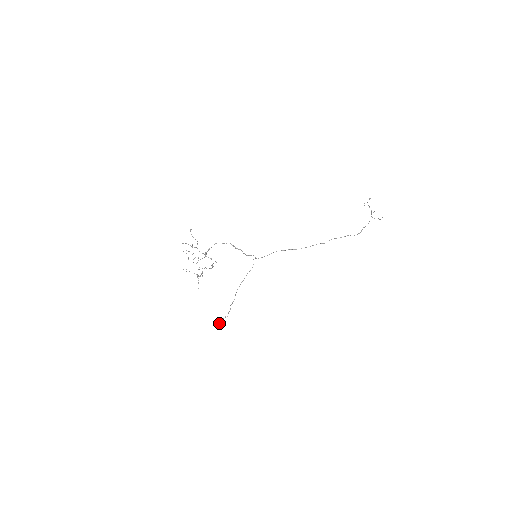
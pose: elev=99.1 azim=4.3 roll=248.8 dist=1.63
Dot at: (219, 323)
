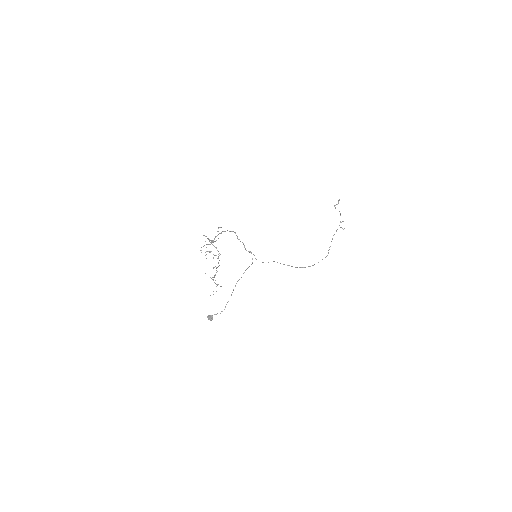
Dot at: (210, 319)
